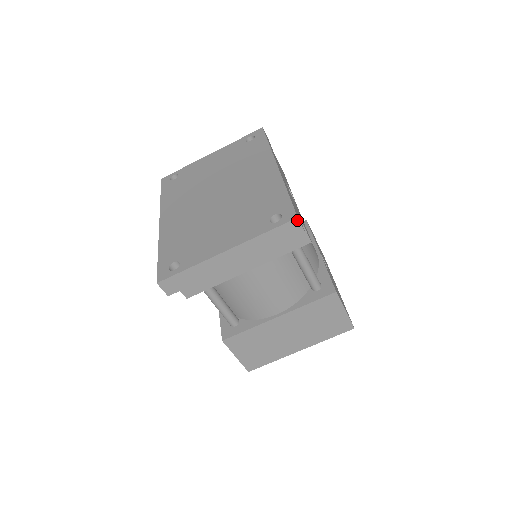
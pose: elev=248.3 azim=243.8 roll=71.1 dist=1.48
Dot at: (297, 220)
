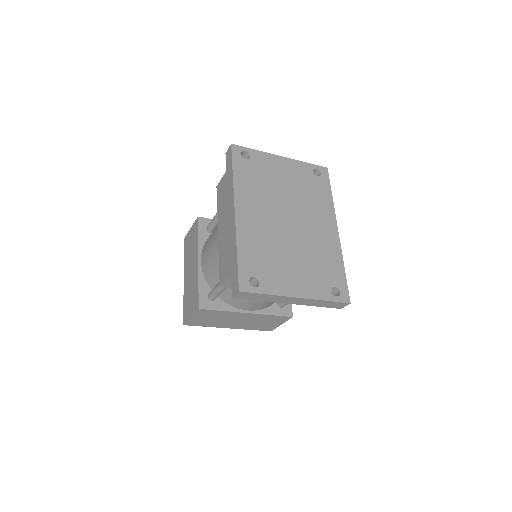
Dot at: (348, 304)
